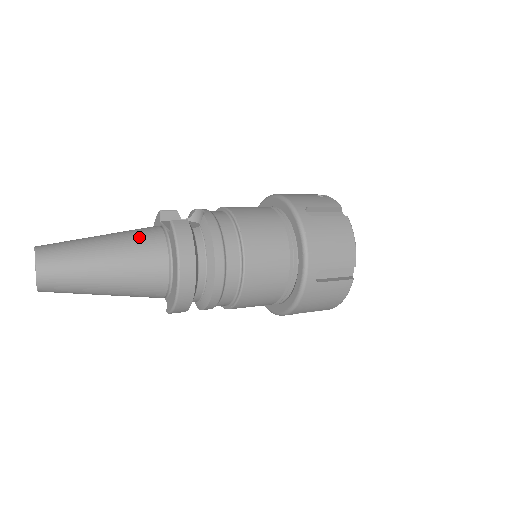
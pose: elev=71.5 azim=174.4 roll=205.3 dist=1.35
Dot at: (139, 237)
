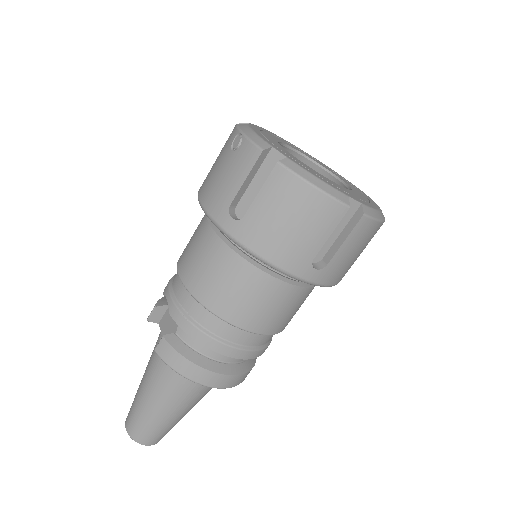
Dot at: (157, 372)
